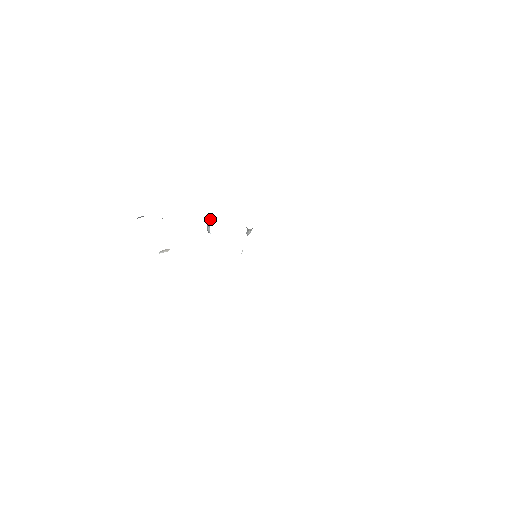
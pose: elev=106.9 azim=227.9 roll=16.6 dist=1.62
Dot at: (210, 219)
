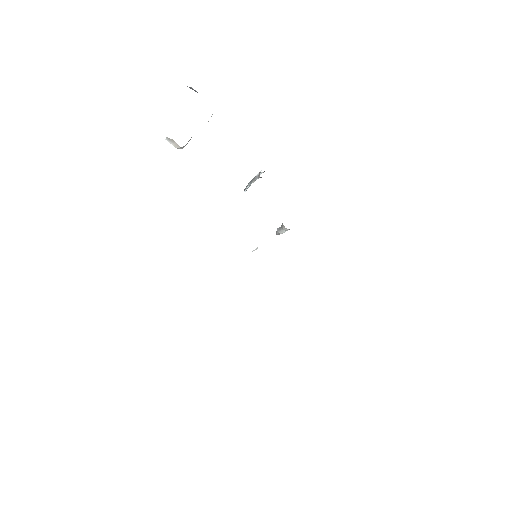
Dot at: occluded
